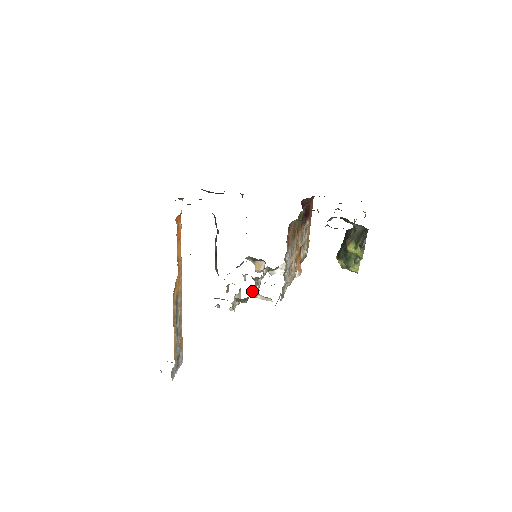
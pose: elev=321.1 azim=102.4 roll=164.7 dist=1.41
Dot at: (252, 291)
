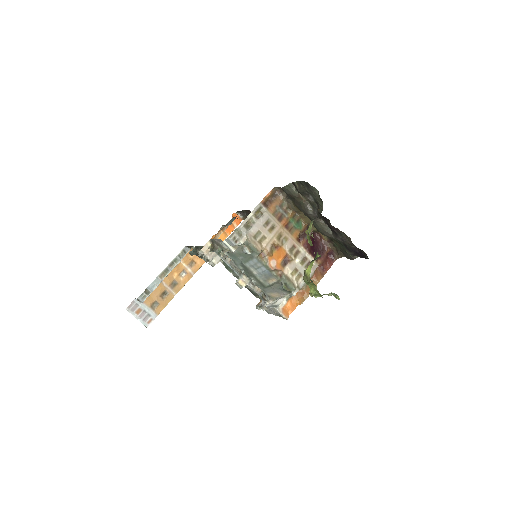
Dot at: (228, 261)
